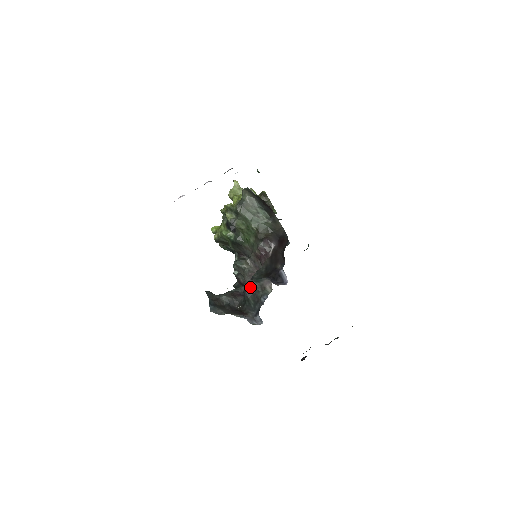
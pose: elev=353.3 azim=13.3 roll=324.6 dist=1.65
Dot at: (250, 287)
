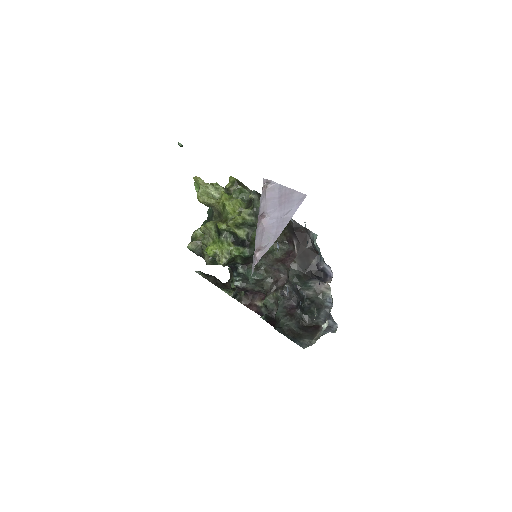
Dot at: (307, 298)
